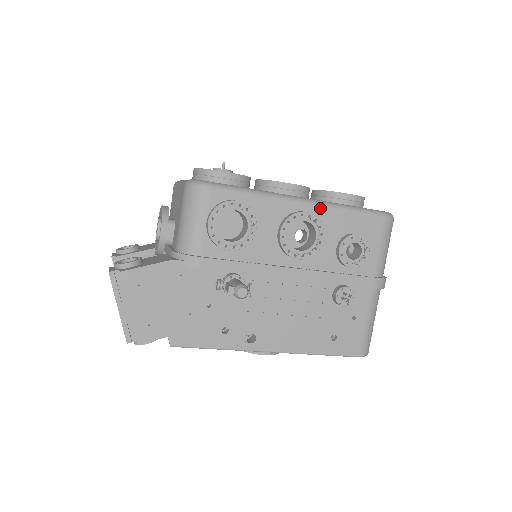
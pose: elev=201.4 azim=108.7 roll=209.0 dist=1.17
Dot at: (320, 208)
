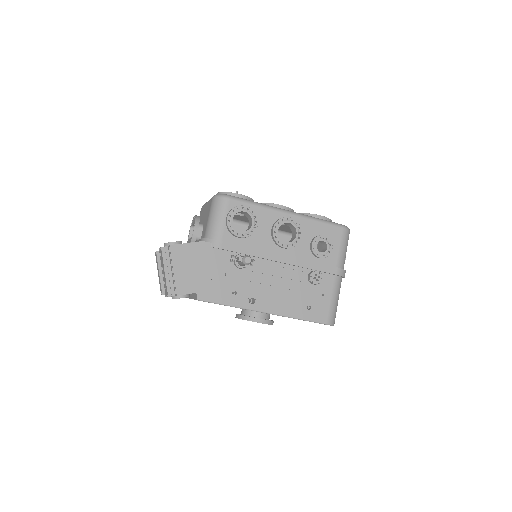
Dot at: (299, 217)
